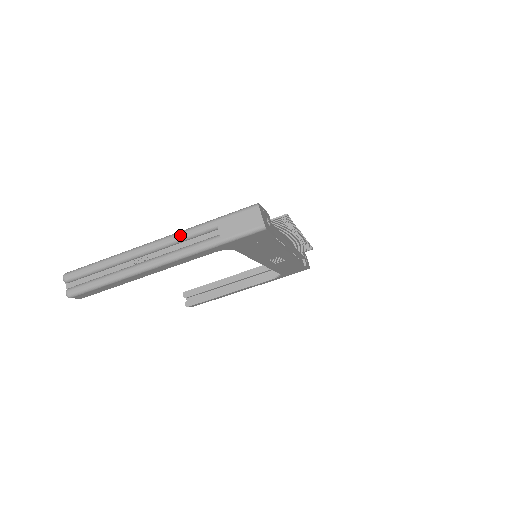
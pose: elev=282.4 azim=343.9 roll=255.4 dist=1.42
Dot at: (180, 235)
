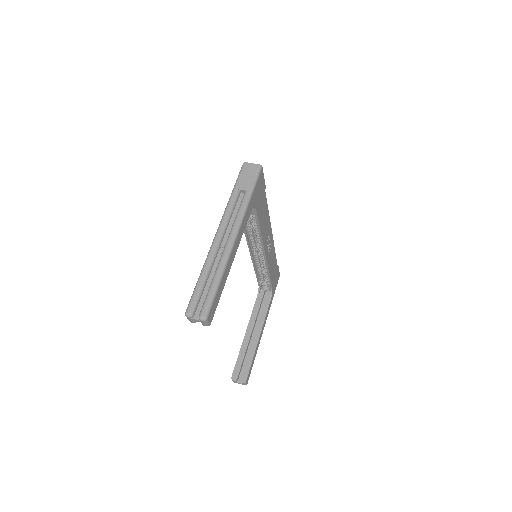
Dot at: (226, 214)
